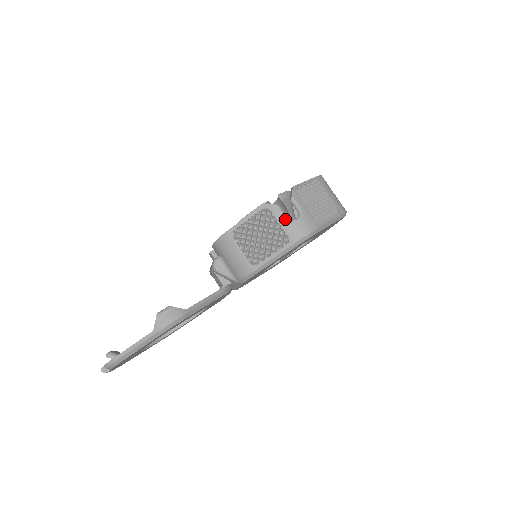
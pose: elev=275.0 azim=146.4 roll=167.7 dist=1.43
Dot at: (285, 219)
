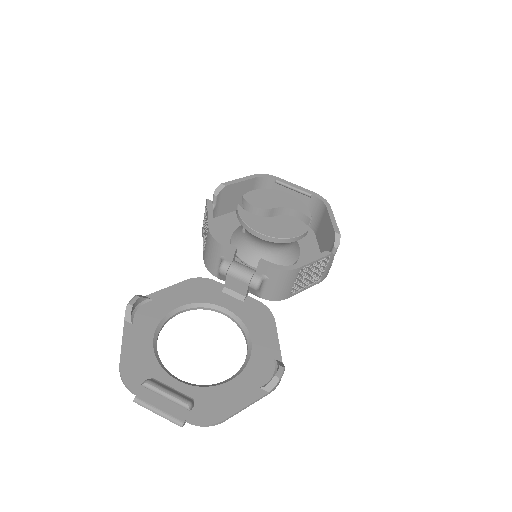
Dot at: (330, 266)
